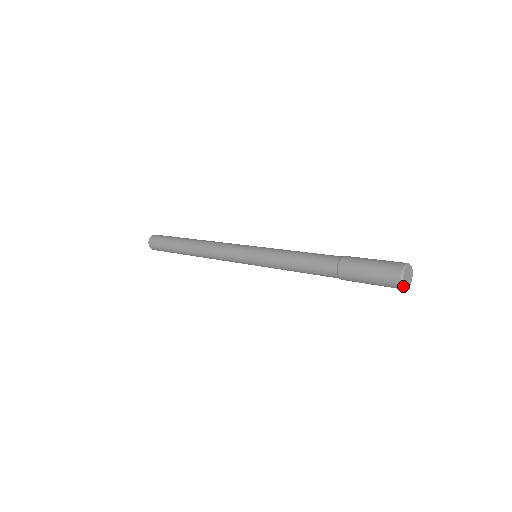
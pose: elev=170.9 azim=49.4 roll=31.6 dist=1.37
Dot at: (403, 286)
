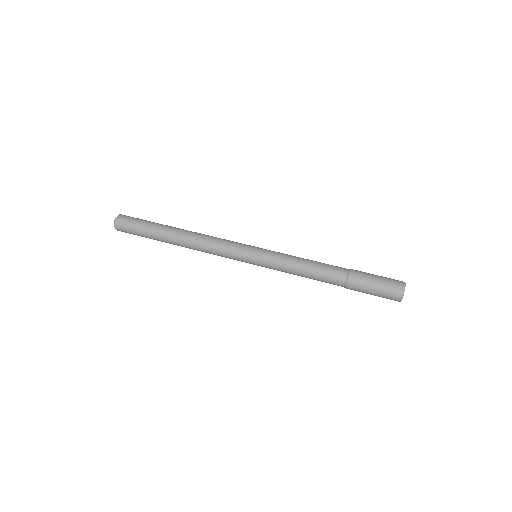
Dot at: (400, 301)
